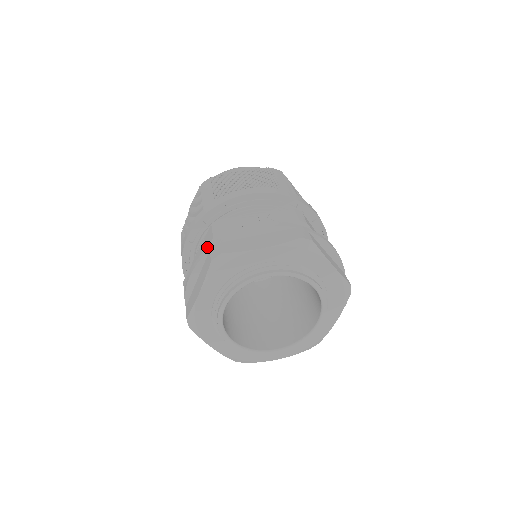
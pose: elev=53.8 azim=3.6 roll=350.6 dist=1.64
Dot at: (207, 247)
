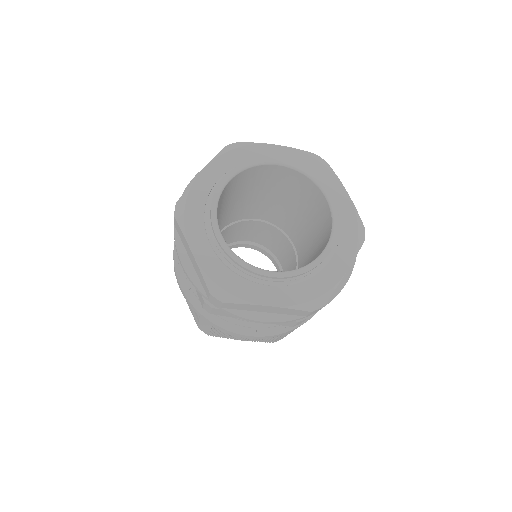
Dot at: occluded
